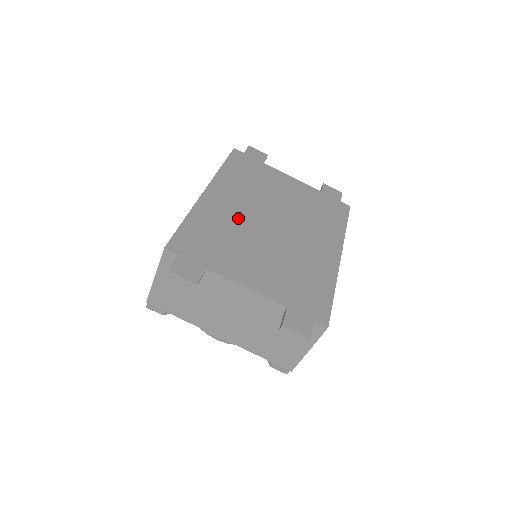
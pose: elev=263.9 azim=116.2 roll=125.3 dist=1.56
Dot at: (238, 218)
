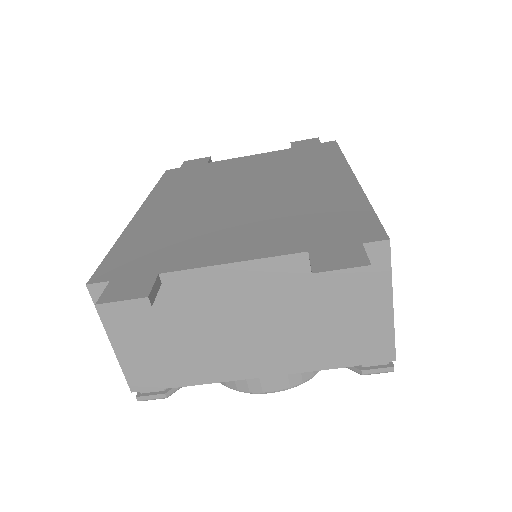
Dot at: (191, 211)
